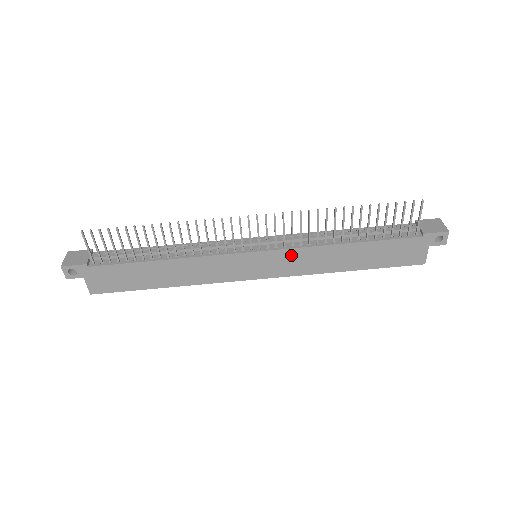
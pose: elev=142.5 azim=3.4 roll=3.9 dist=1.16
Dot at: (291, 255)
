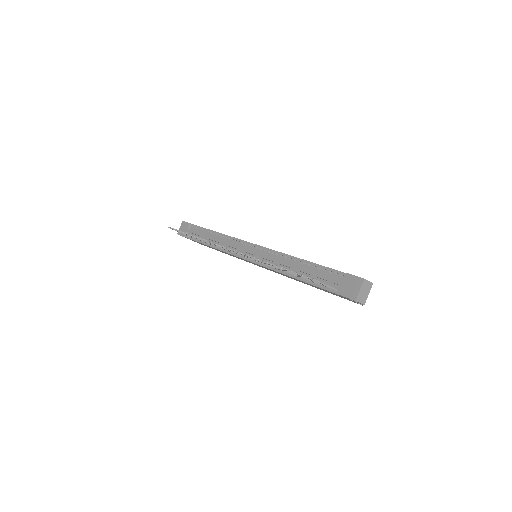
Dot at: occluded
